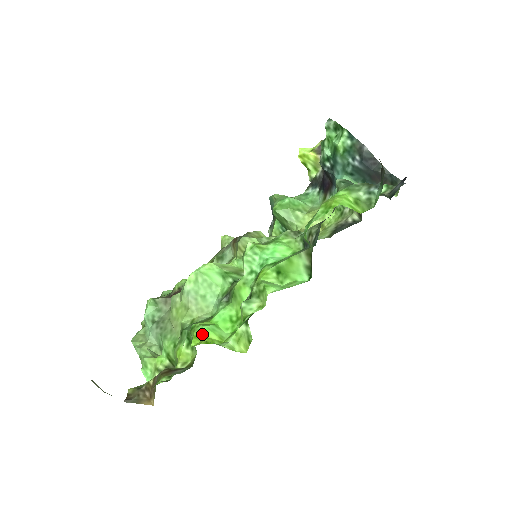
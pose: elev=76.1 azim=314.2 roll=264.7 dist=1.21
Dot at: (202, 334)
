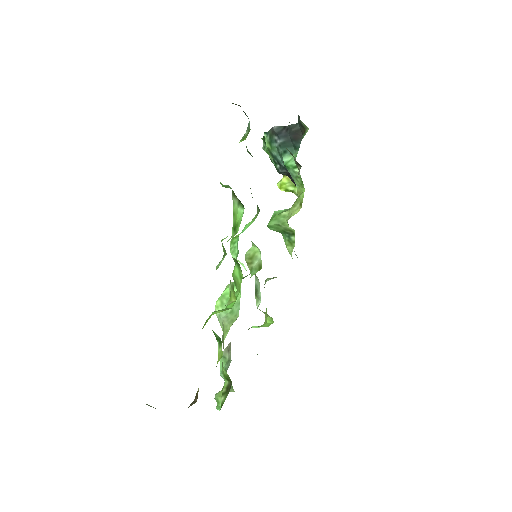
Dot at: (210, 317)
